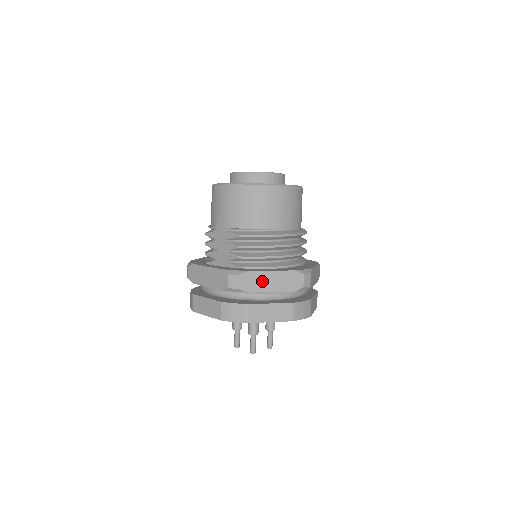
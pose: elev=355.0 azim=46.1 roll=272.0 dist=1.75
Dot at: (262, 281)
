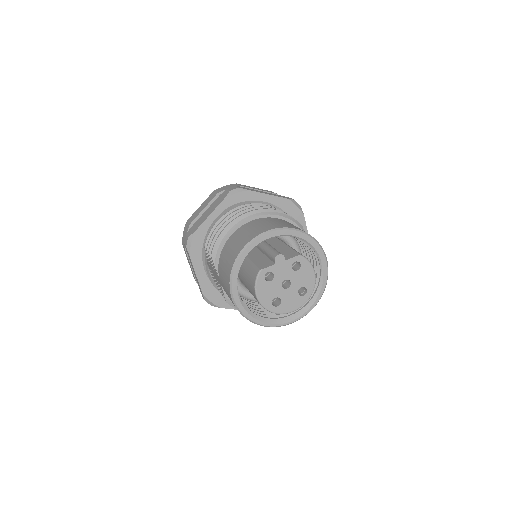
Dot at: occluded
